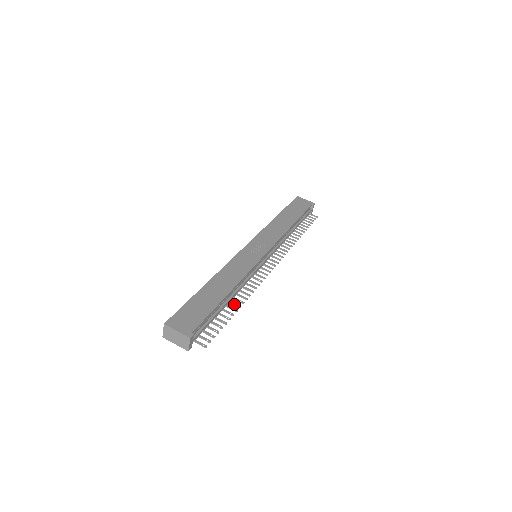
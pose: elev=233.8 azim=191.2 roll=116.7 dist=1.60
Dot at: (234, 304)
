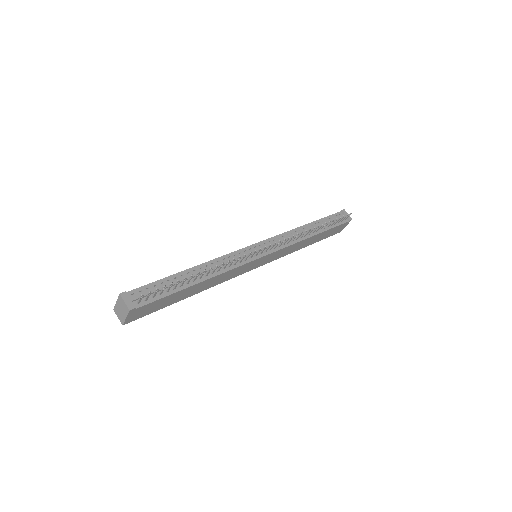
Dot at: (201, 274)
